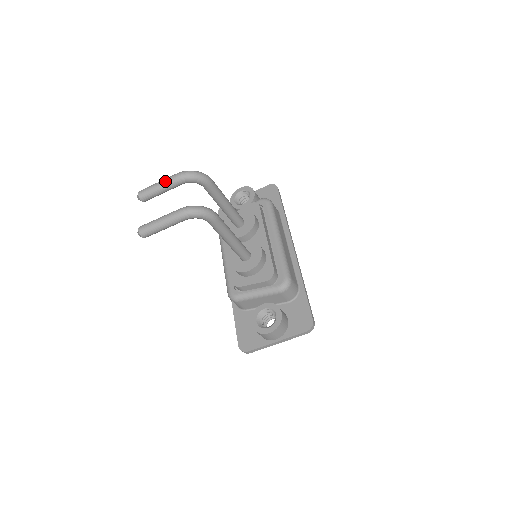
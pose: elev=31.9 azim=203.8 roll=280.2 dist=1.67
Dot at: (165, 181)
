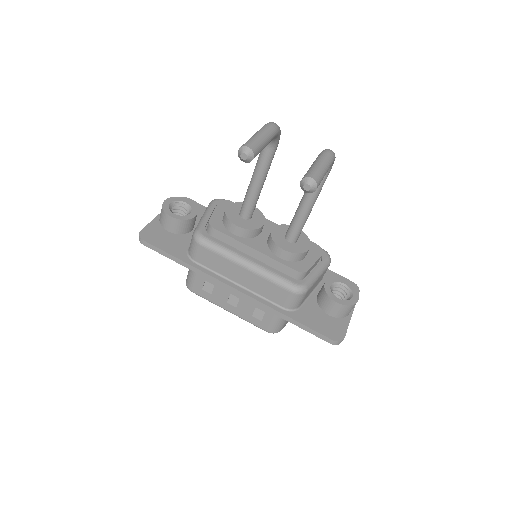
Dot at: (267, 131)
